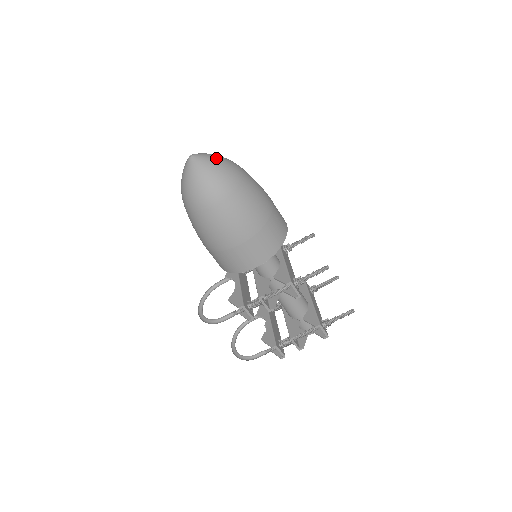
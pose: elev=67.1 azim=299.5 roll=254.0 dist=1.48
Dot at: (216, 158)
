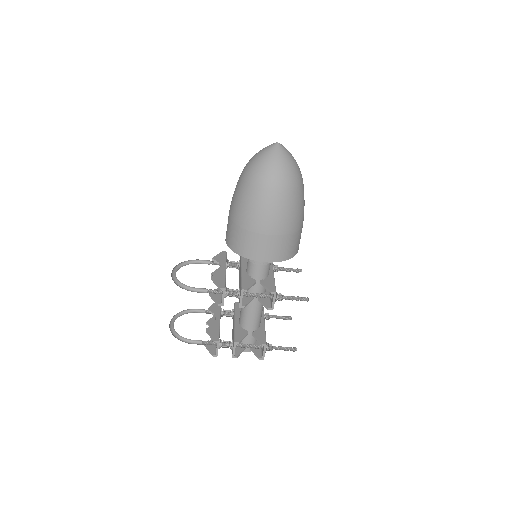
Dot at: occluded
